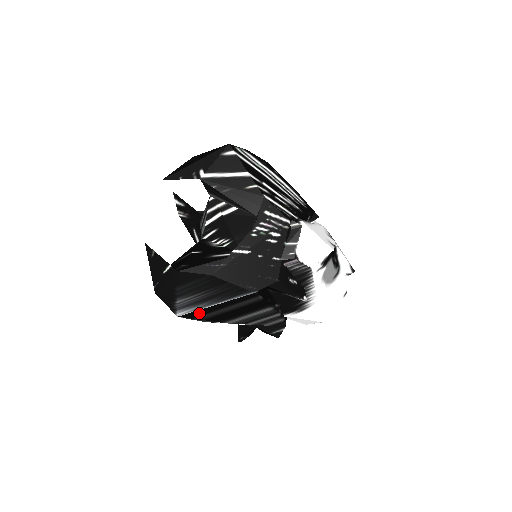
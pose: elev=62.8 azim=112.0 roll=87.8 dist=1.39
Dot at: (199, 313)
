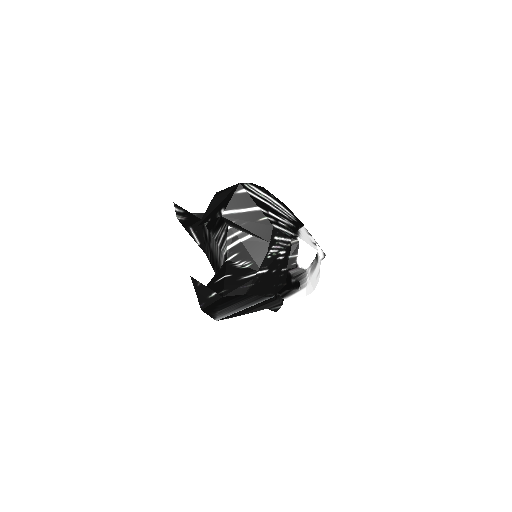
Dot at: (231, 315)
